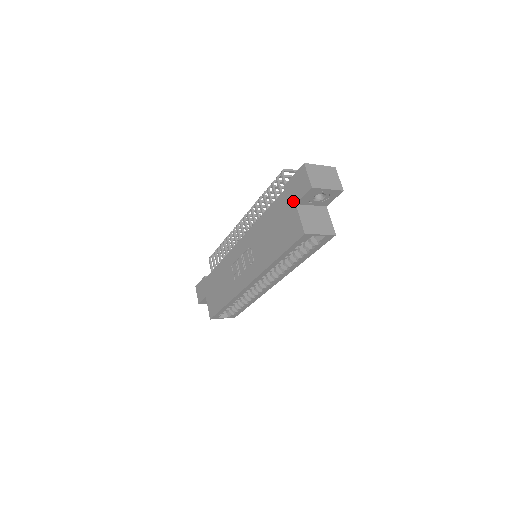
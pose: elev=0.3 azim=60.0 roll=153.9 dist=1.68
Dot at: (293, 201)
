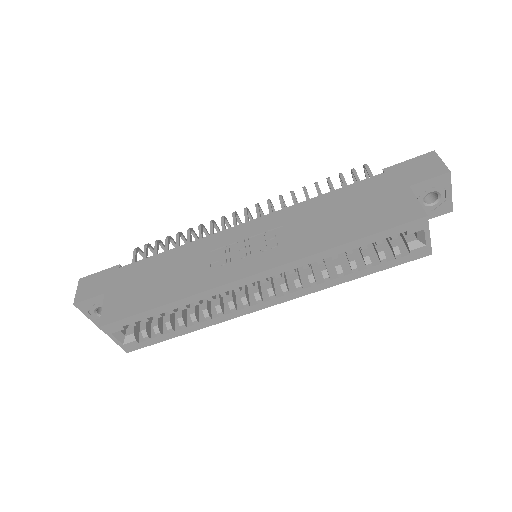
Dot at: (404, 183)
